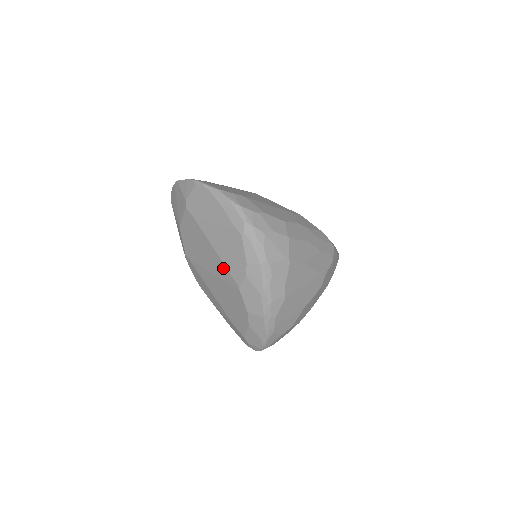
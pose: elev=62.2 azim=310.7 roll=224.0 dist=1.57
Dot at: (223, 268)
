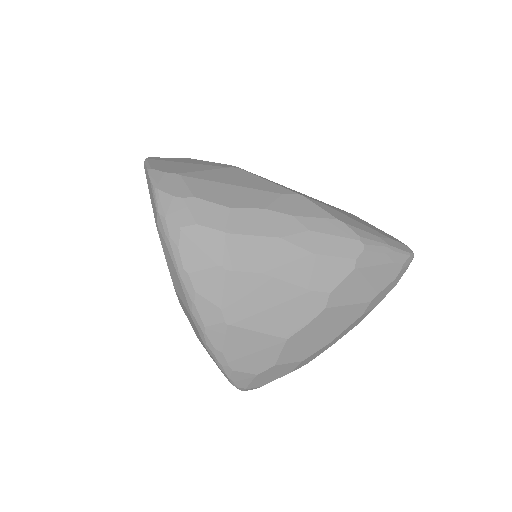
Dot at: occluded
